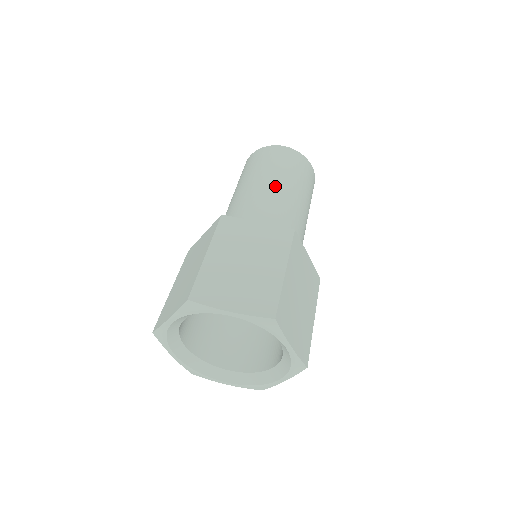
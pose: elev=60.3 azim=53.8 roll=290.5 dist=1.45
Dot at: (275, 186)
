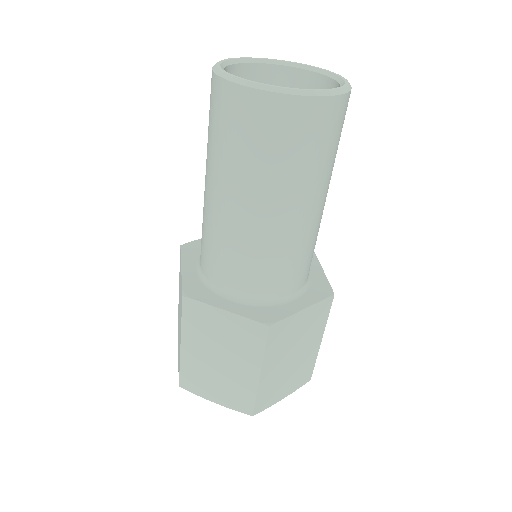
Dot at: (249, 212)
